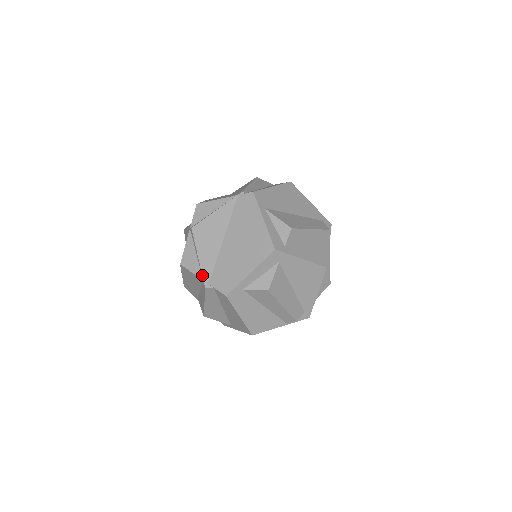
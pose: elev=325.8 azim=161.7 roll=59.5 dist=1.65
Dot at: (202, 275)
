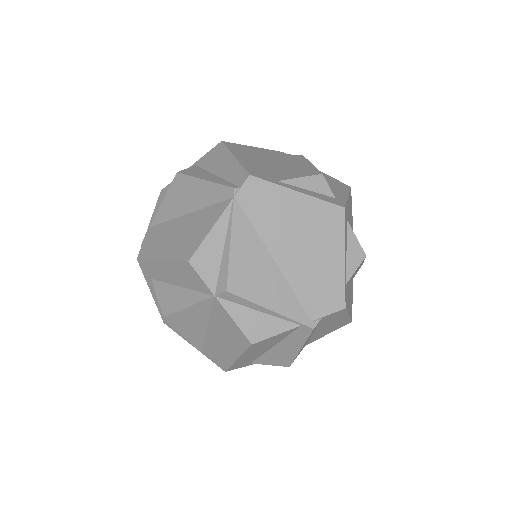
Dot at: (296, 322)
